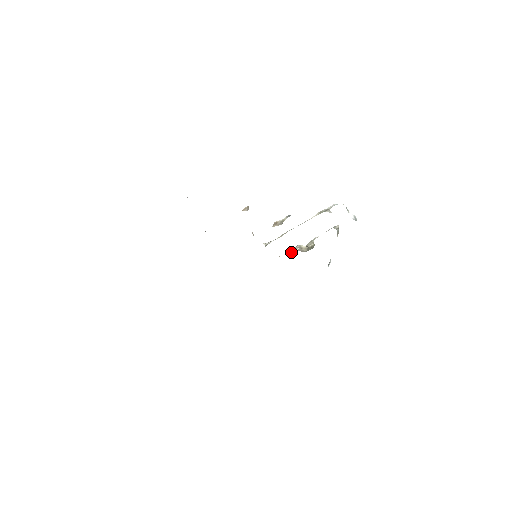
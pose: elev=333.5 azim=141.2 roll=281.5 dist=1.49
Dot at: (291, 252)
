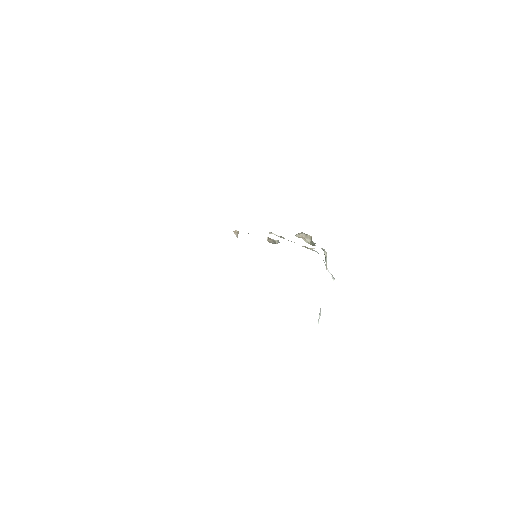
Dot at: (298, 234)
